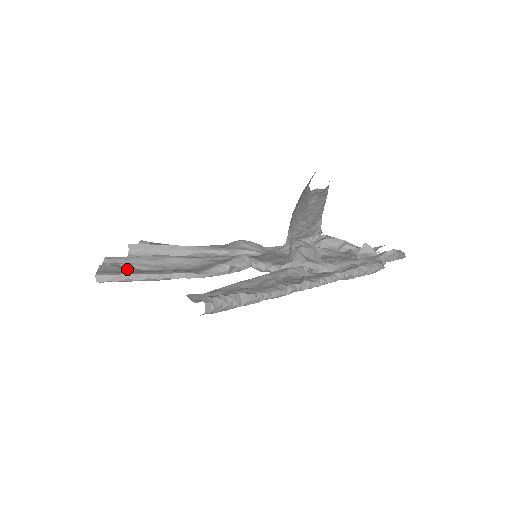
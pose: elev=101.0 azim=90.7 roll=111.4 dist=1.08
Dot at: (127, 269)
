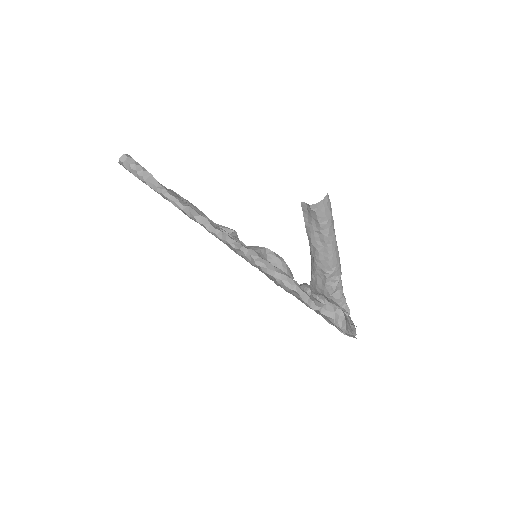
Dot at: occluded
